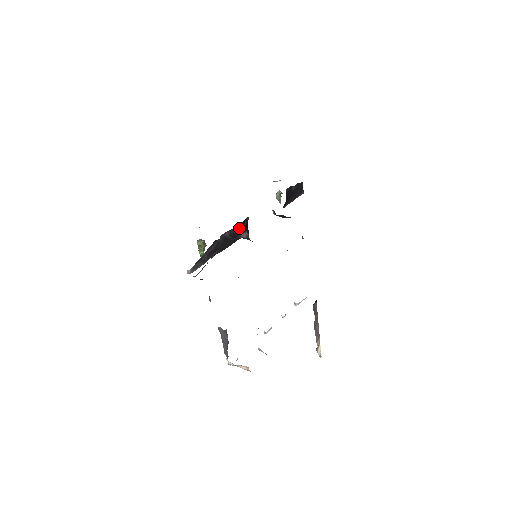
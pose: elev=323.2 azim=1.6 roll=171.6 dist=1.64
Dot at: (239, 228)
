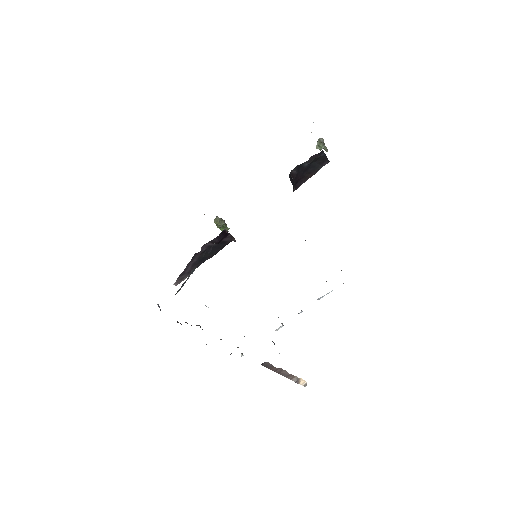
Dot at: (222, 237)
